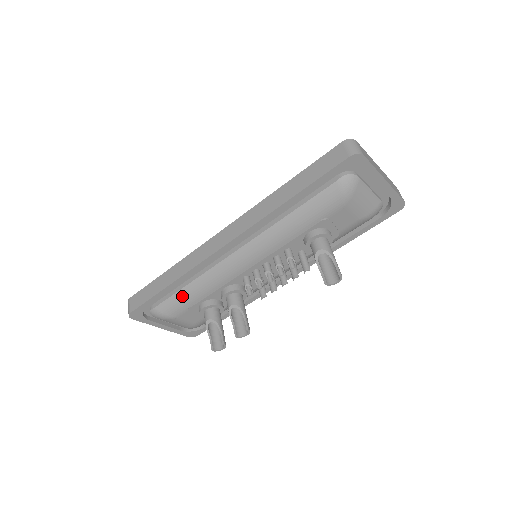
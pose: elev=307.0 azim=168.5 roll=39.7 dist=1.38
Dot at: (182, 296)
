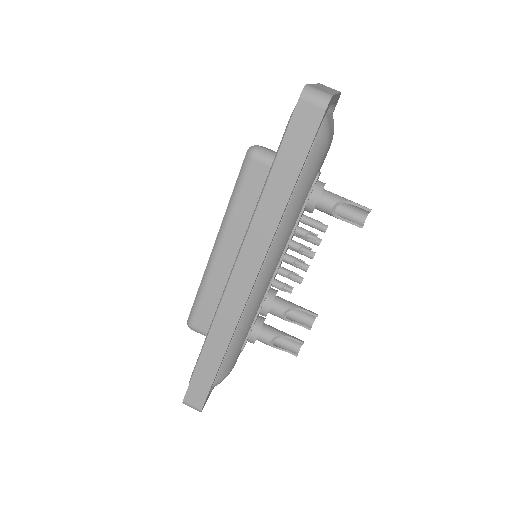
Dot at: (233, 351)
